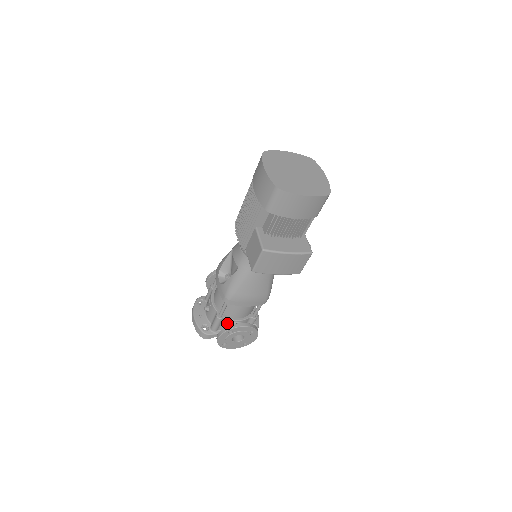
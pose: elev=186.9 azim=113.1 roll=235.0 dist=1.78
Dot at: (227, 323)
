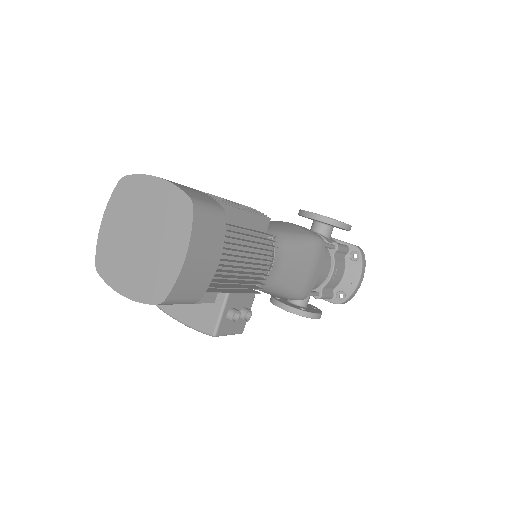
Dot at: occluded
